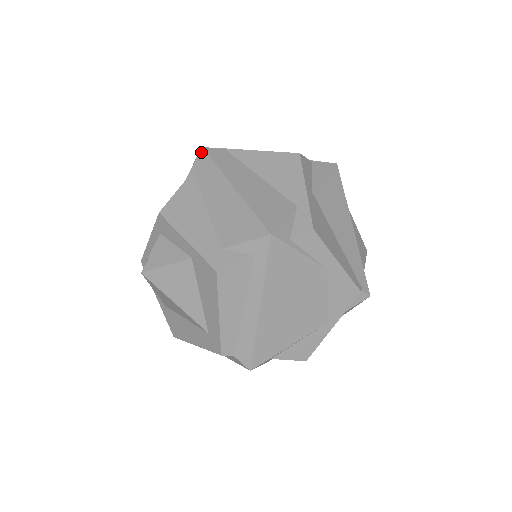
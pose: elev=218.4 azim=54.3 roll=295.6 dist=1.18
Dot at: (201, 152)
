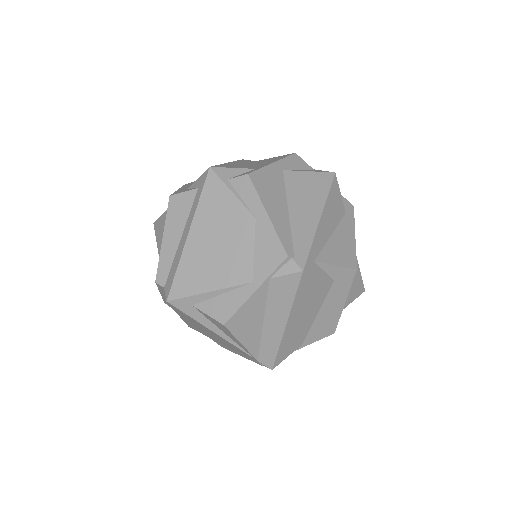
Dot at: occluded
